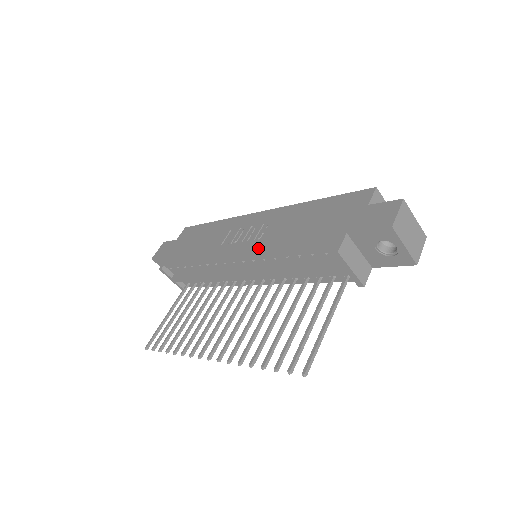
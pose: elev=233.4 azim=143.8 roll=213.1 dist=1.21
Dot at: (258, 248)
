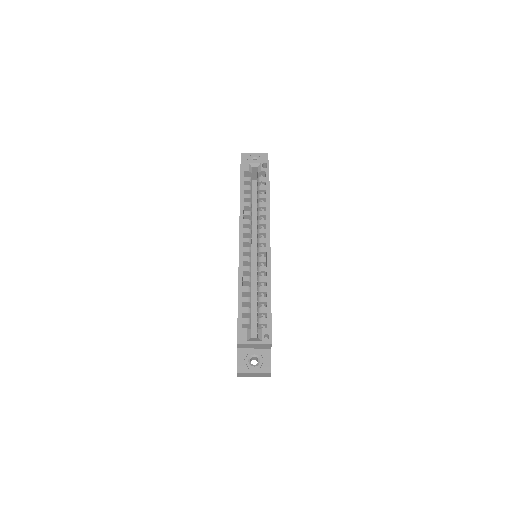
Dot at: occluded
